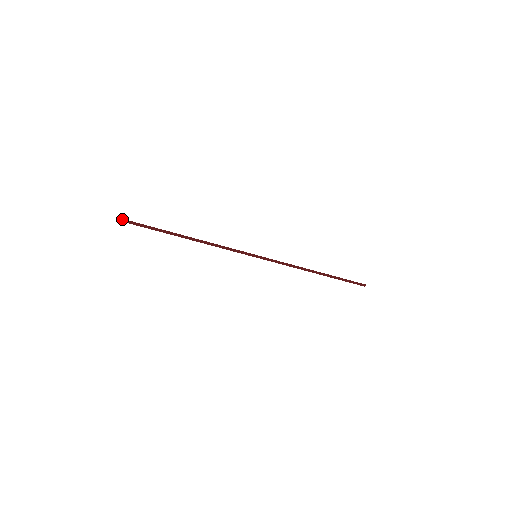
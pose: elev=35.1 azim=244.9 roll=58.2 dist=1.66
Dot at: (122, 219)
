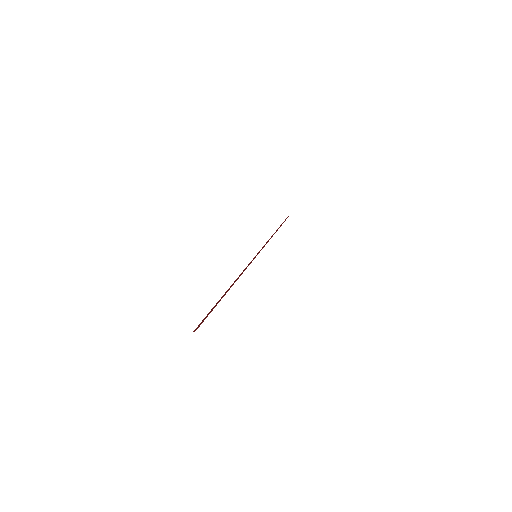
Dot at: occluded
